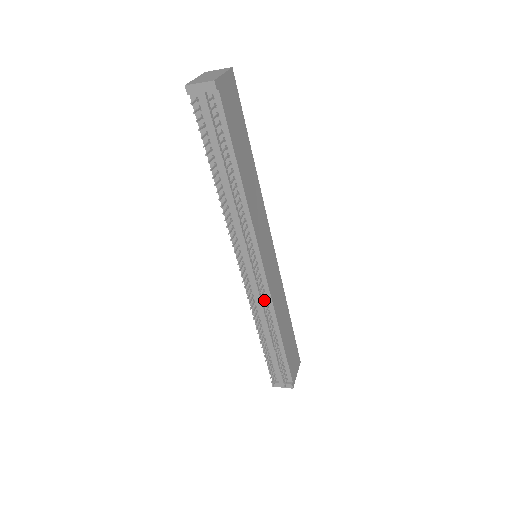
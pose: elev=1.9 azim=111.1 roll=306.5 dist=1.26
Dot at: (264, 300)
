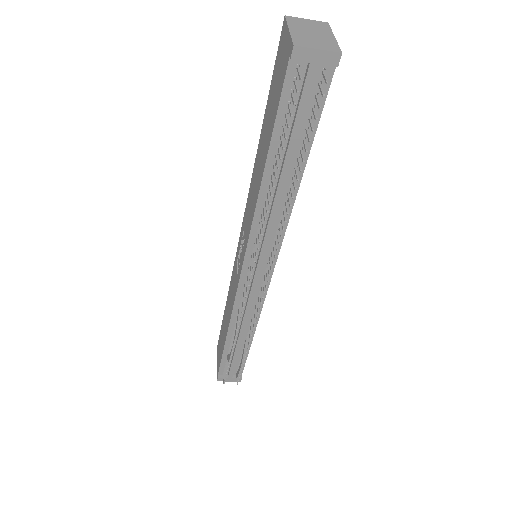
Dot at: (258, 307)
